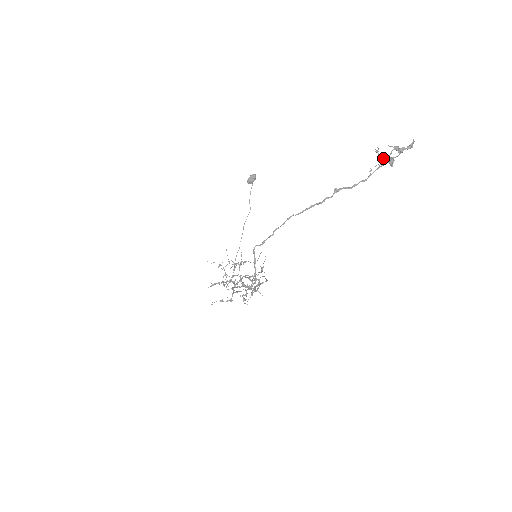
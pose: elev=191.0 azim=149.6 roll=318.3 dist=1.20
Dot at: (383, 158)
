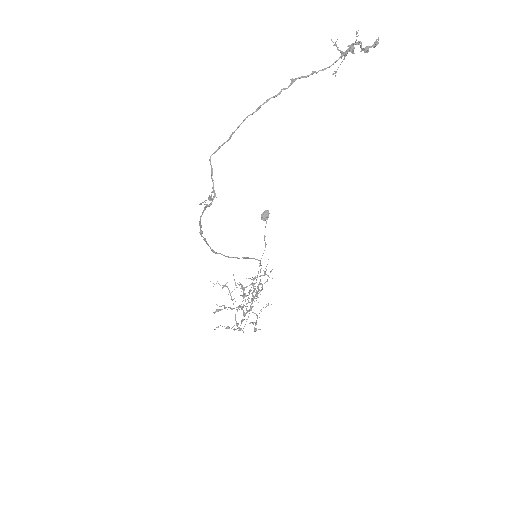
Dot at: (344, 53)
